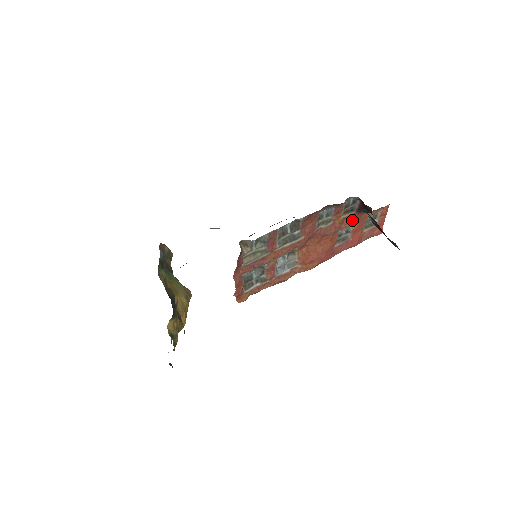
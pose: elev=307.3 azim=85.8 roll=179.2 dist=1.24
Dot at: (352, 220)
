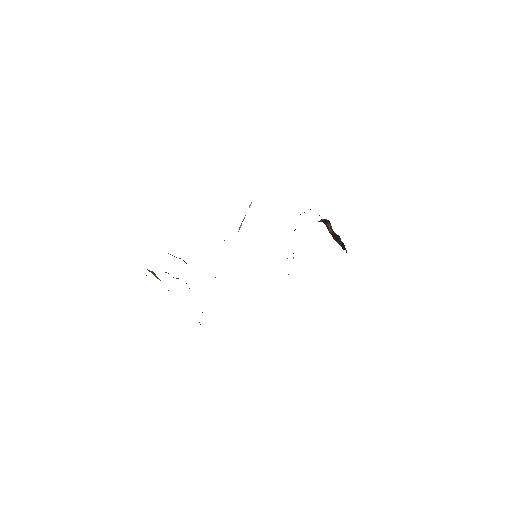
Dot at: occluded
